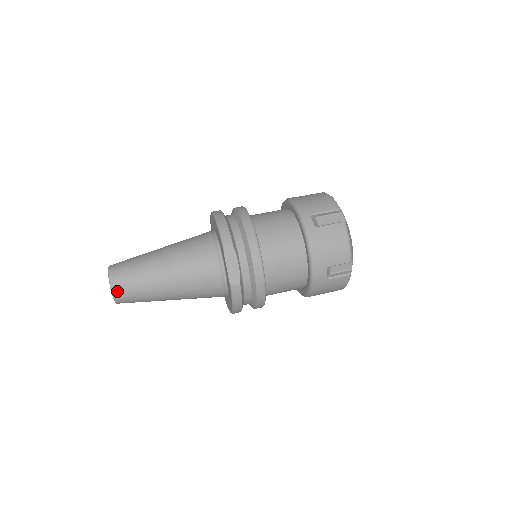
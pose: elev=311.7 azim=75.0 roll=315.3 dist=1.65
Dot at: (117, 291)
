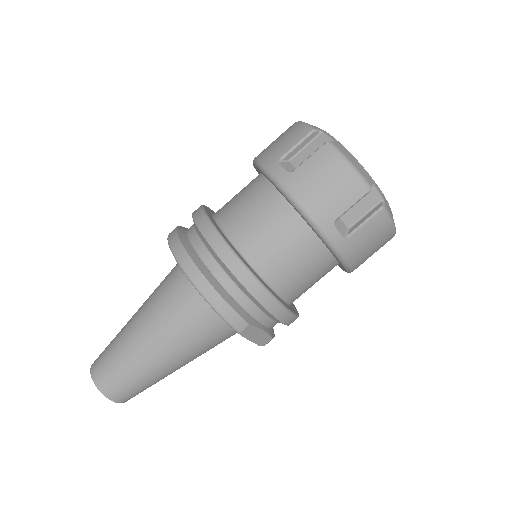
Dot at: occluded
